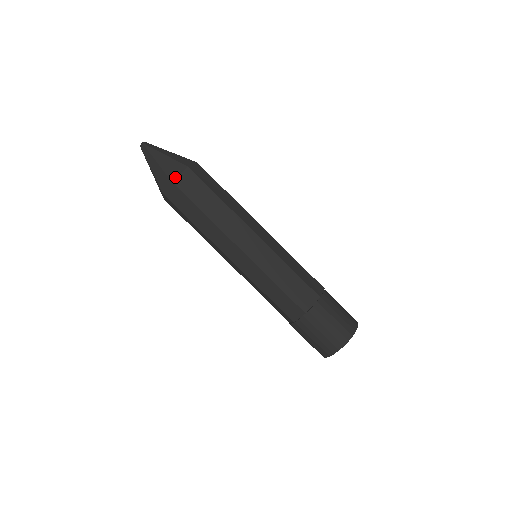
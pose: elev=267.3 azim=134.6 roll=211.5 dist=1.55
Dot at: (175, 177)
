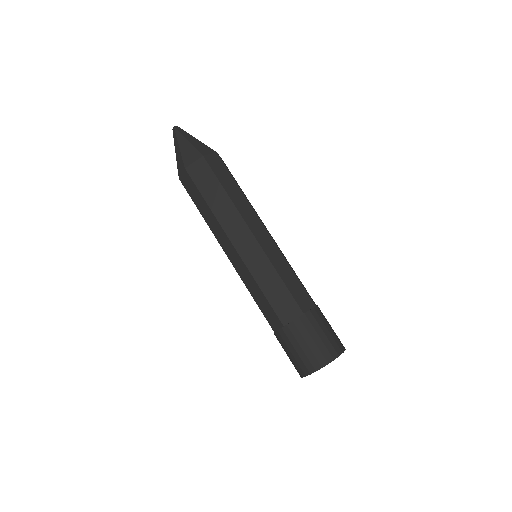
Dot at: (189, 164)
